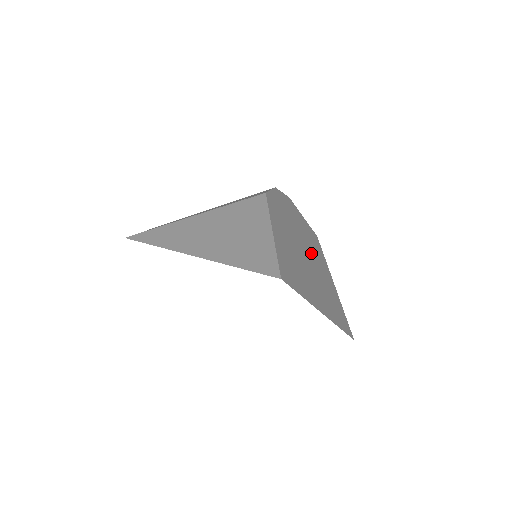
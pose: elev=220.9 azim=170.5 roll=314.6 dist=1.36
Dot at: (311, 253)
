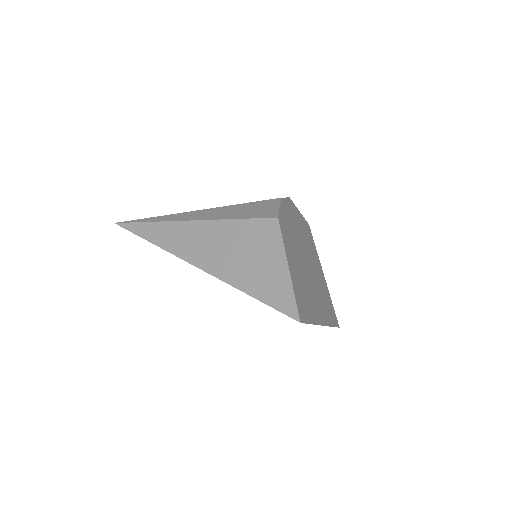
Dot at: (309, 256)
